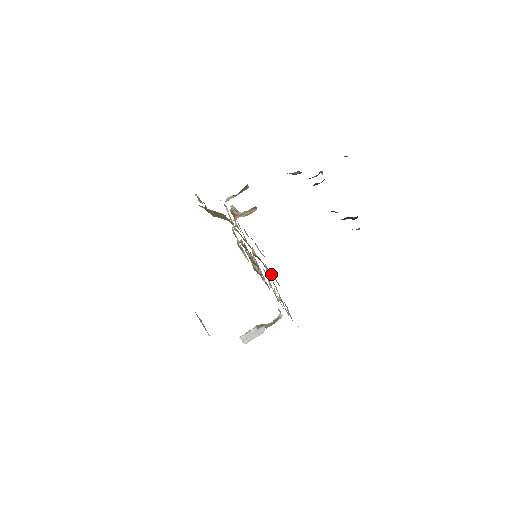
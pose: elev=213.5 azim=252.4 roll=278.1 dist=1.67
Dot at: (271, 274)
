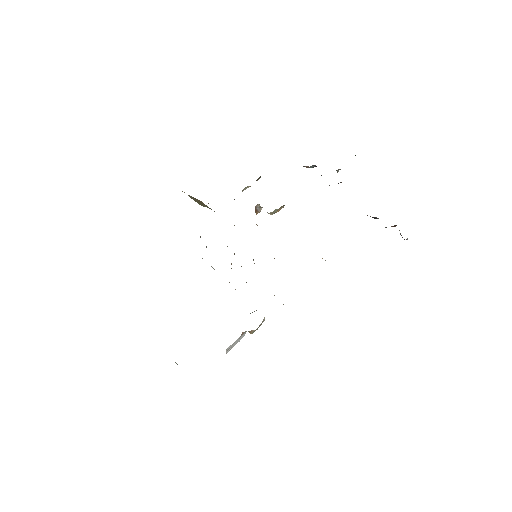
Dot at: occluded
